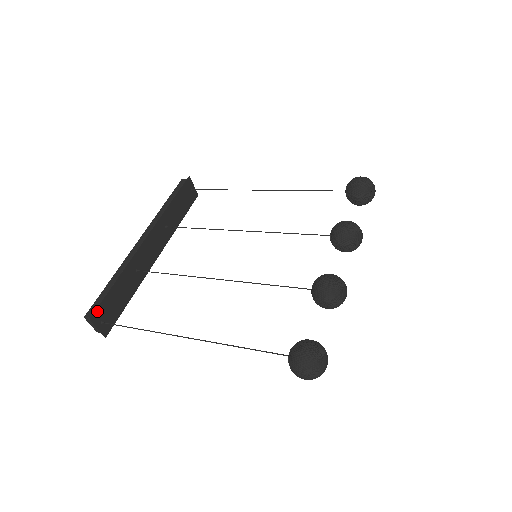
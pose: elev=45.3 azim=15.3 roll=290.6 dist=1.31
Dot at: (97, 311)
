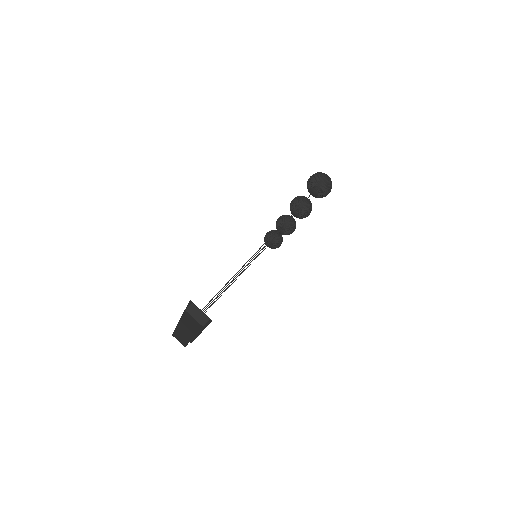
Dot at: occluded
